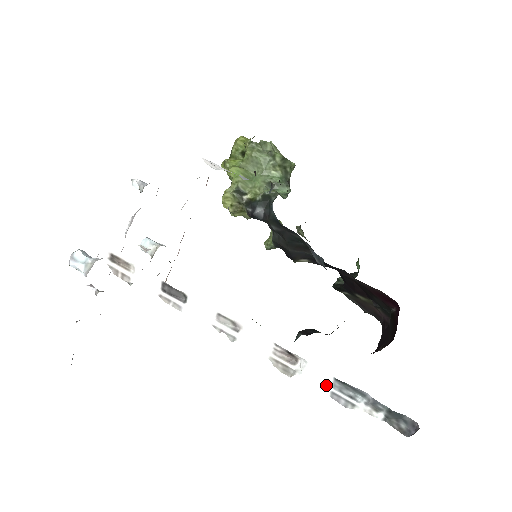
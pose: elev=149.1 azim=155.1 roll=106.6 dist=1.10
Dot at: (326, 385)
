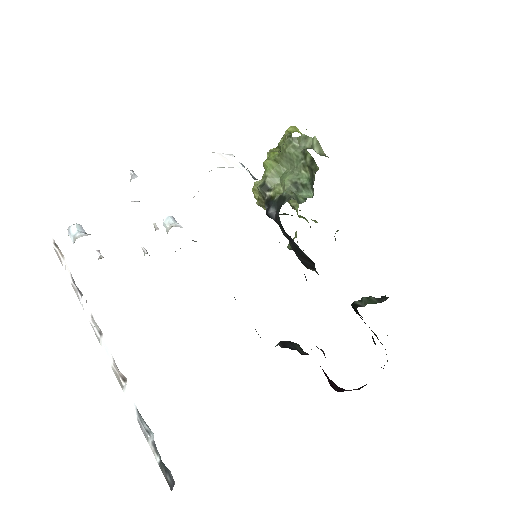
Dot at: (135, 411)
